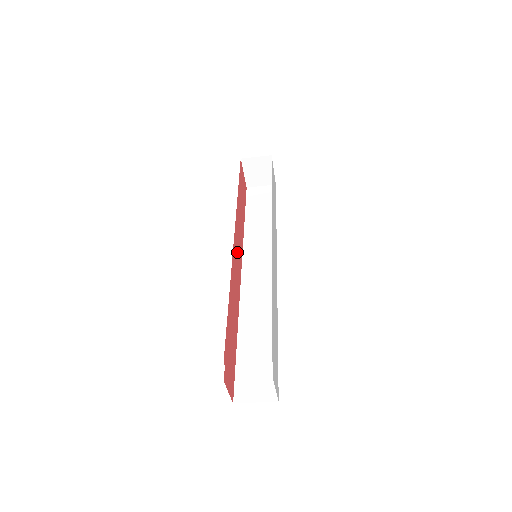
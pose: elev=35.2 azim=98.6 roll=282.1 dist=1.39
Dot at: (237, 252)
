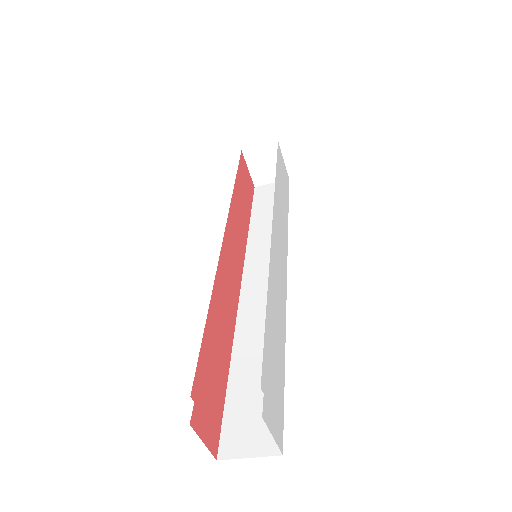
Dot at: (232, 254)
